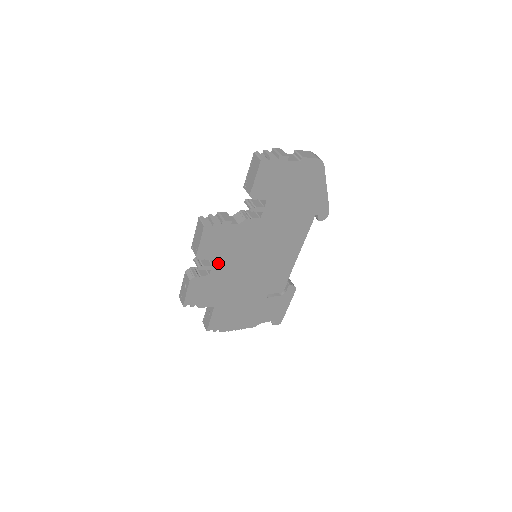
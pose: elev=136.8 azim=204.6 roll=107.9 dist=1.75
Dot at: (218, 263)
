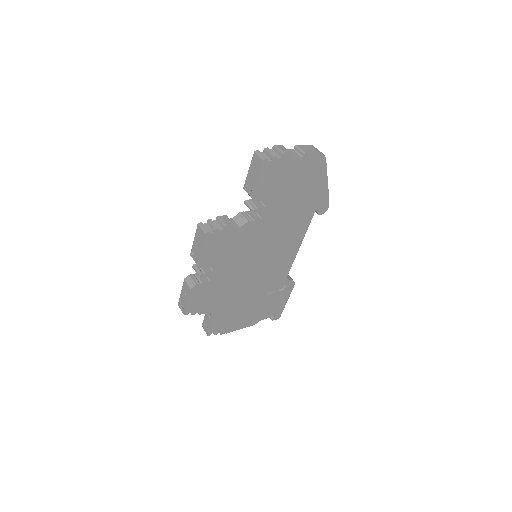
Dot at: (219, 268)
